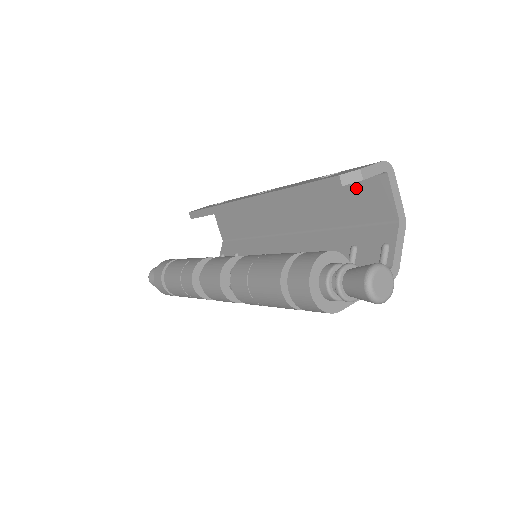
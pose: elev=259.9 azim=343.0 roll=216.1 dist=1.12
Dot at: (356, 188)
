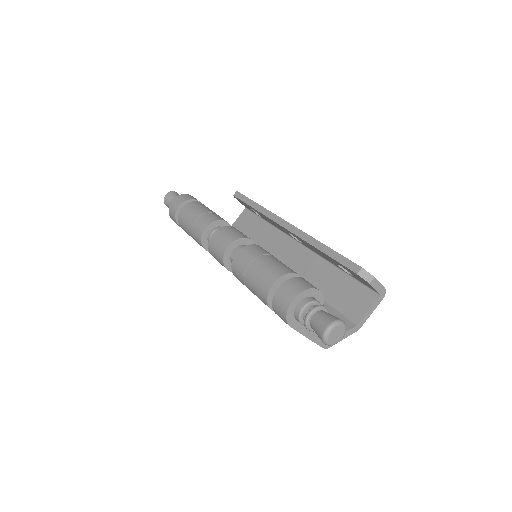
Dot at: (353, 286)
